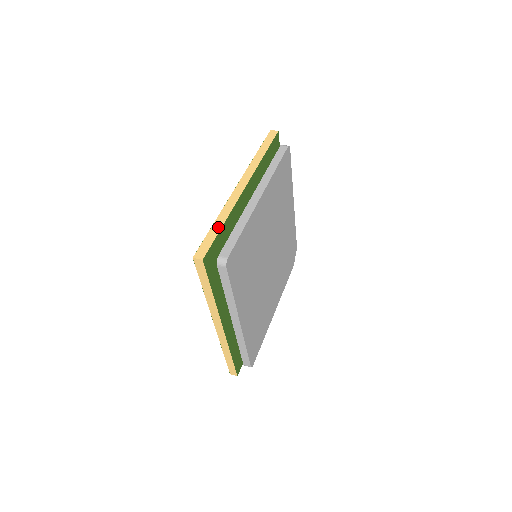
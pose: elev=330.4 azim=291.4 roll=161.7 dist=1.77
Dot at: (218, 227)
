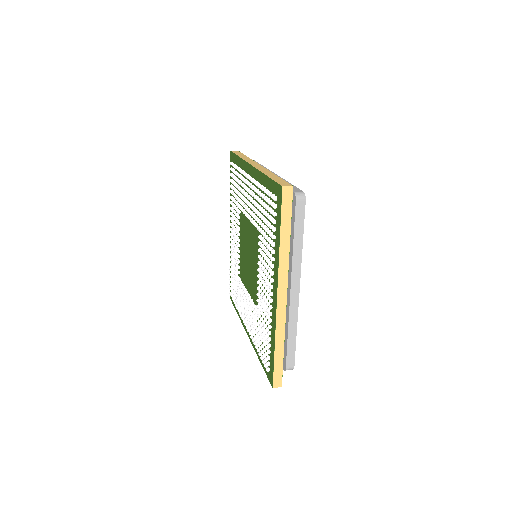
Dot at: (275, 176)
